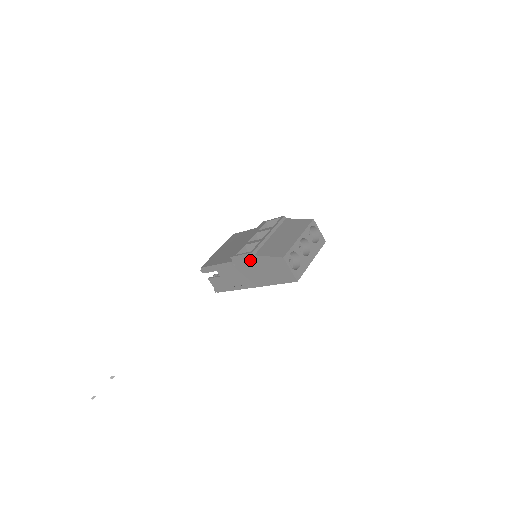
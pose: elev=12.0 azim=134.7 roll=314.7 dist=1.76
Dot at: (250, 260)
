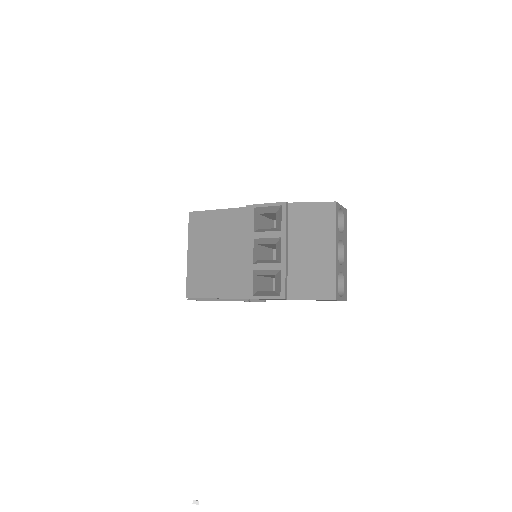
Dot at: (278, 299)
